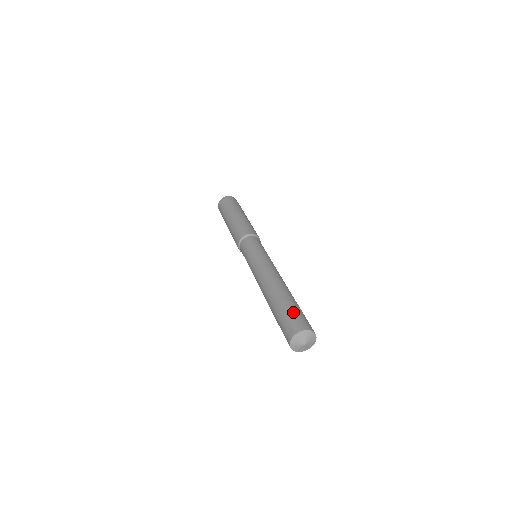
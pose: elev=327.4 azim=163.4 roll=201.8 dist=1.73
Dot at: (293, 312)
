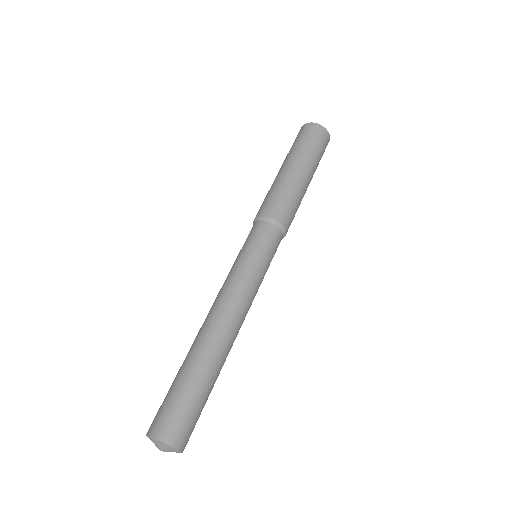
Dot at: (186, 403)
